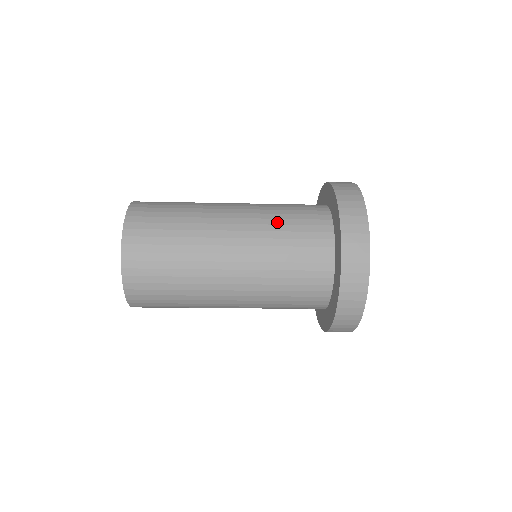
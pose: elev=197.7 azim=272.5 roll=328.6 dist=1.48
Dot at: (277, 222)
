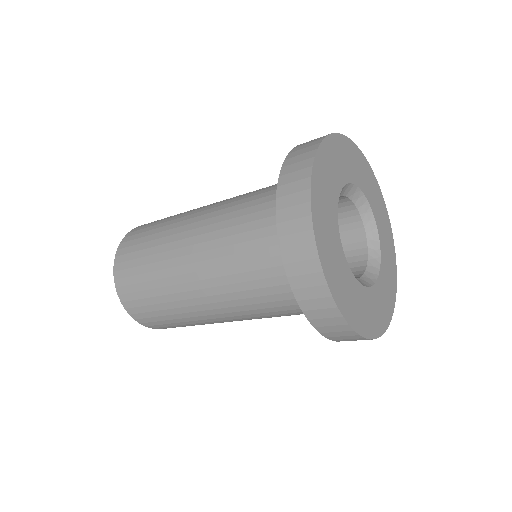
Dot at: occluded
